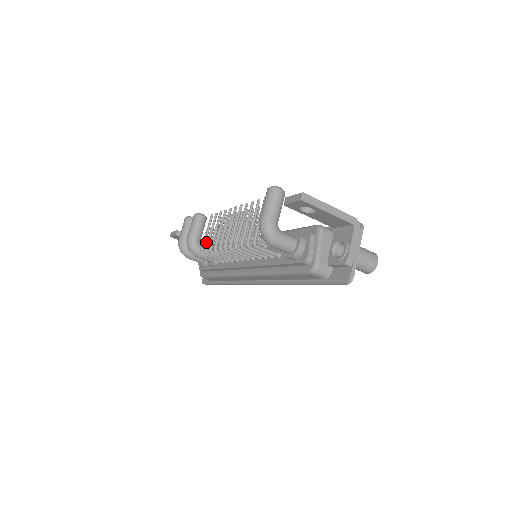
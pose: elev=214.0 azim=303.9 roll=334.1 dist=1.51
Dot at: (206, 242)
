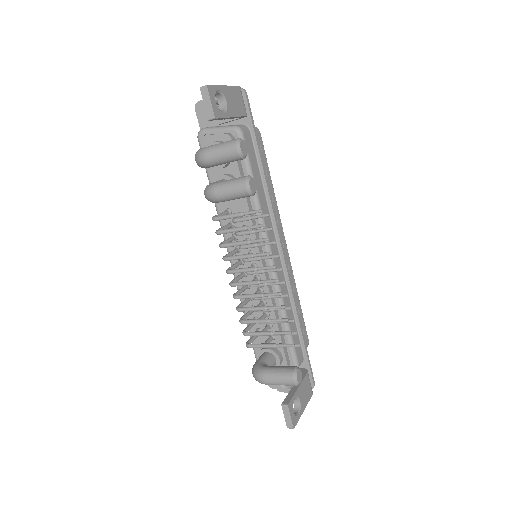
Dot at: (239, 117)
